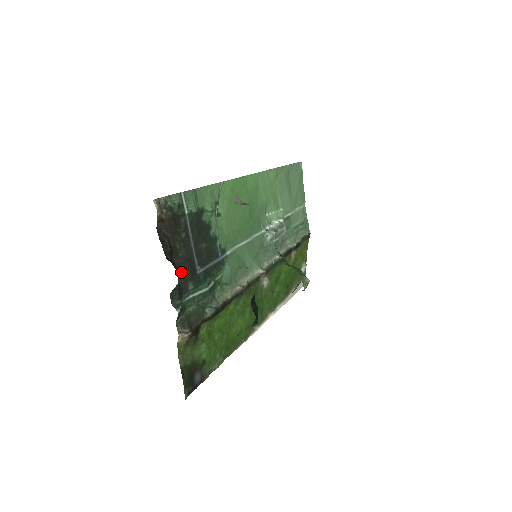
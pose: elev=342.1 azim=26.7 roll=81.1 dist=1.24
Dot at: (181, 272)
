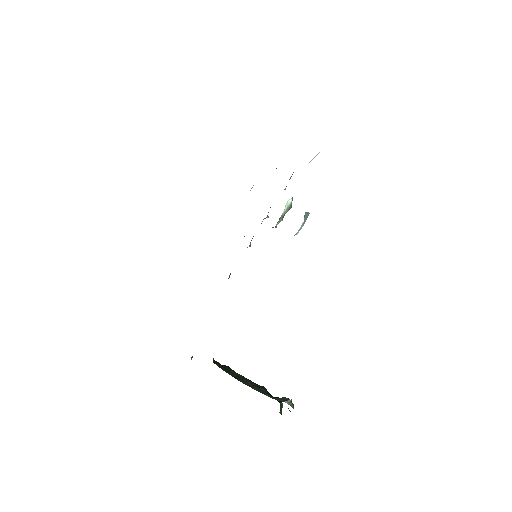
Dot at: occluded
